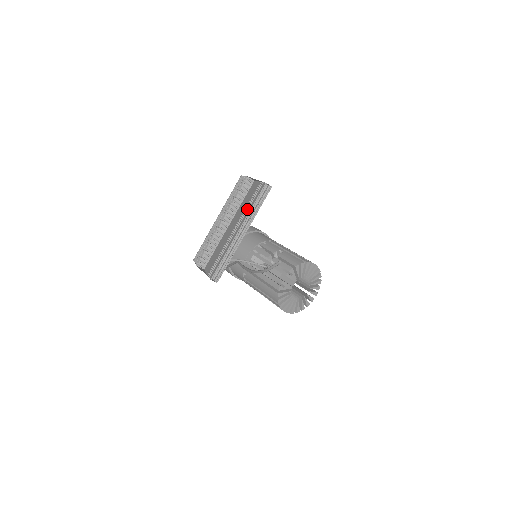
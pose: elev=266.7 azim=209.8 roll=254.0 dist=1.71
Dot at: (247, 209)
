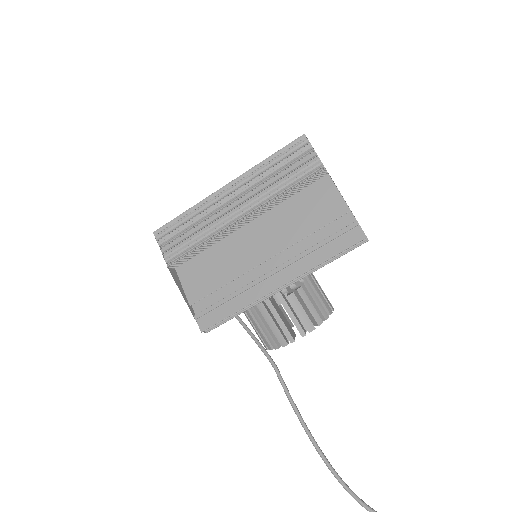
Dot at: (309, 253)
